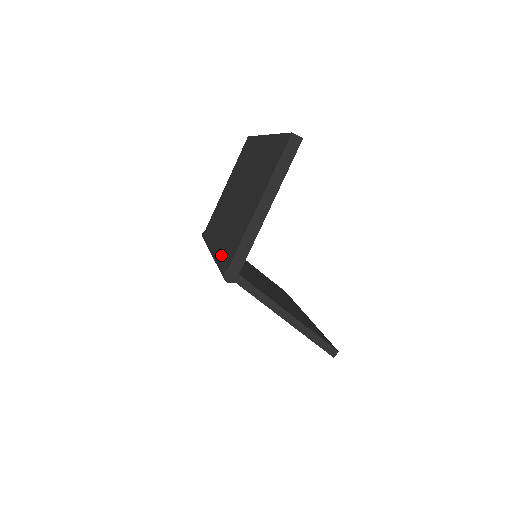
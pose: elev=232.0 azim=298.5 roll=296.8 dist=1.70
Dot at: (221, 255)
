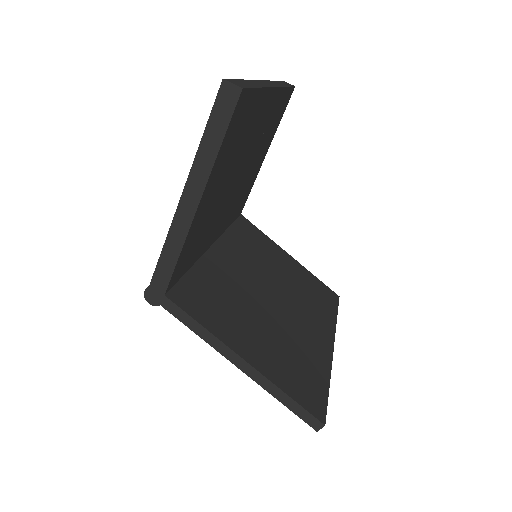
Dot at: occluded
